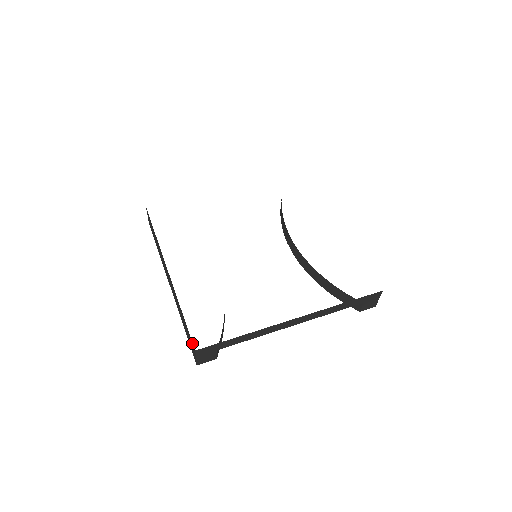
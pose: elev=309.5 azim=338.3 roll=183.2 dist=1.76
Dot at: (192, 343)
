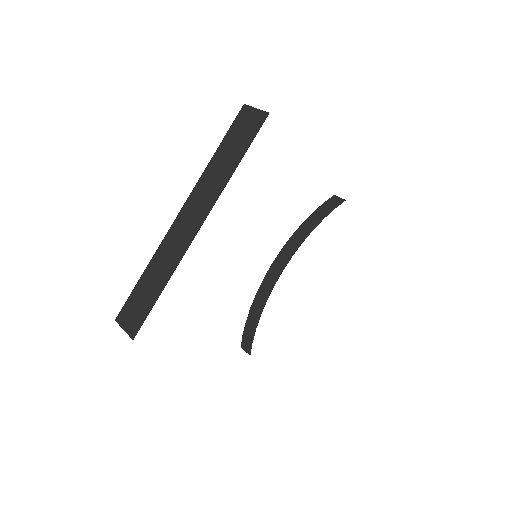
Dot at: (138, 328)
